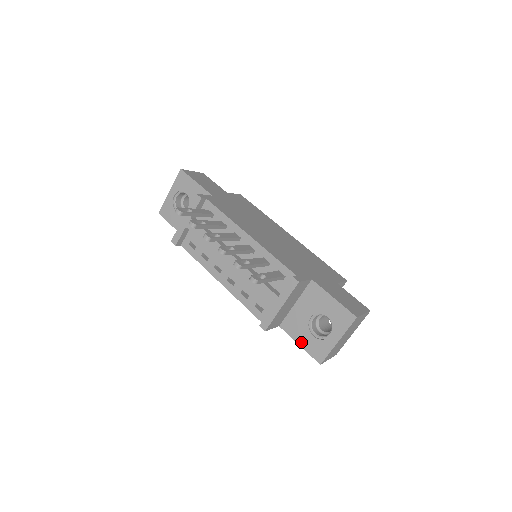
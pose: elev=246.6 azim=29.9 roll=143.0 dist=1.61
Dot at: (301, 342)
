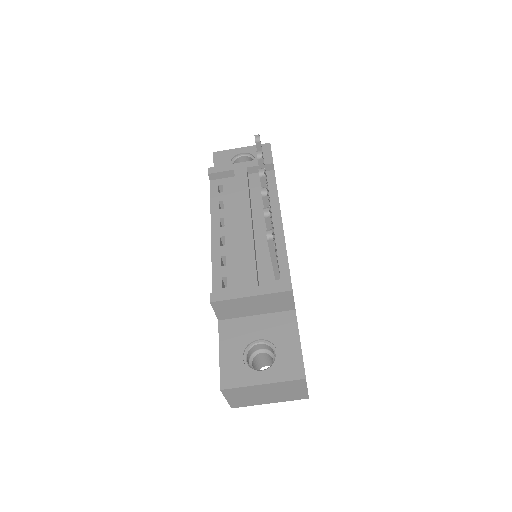
Dot at: (224, 352)
